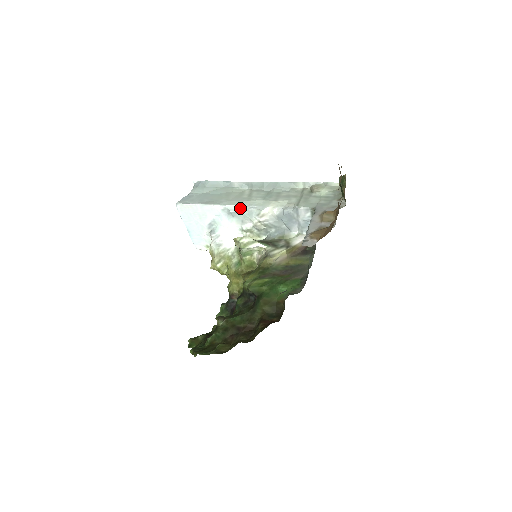
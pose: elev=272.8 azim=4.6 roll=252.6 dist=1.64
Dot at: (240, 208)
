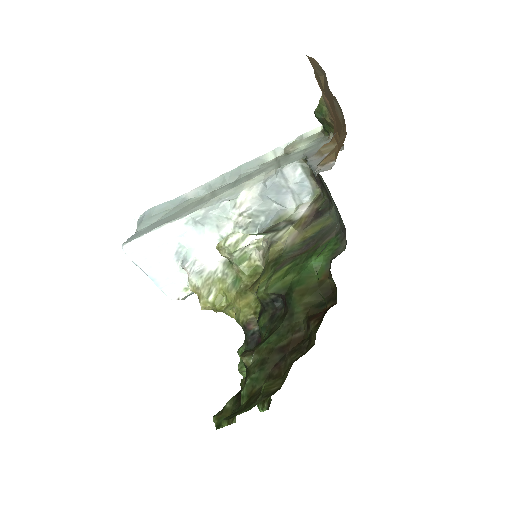
Dot at: (207, 210)
